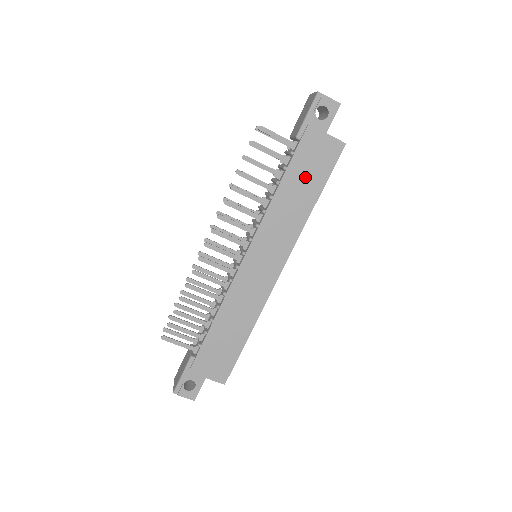
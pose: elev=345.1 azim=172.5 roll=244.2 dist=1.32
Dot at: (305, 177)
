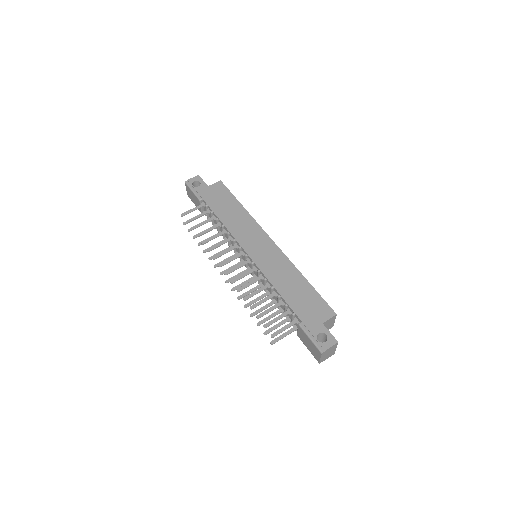
Dot at: (224, 205)
